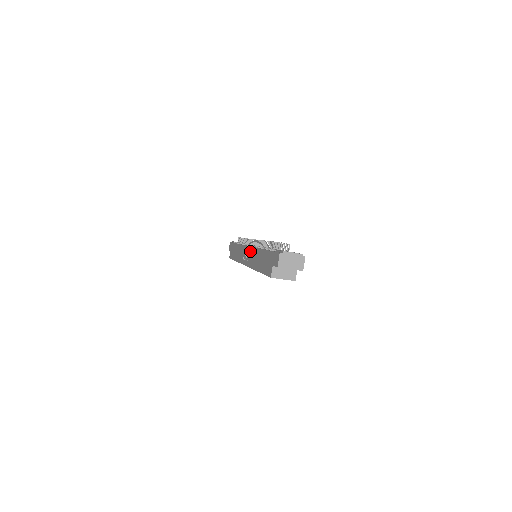
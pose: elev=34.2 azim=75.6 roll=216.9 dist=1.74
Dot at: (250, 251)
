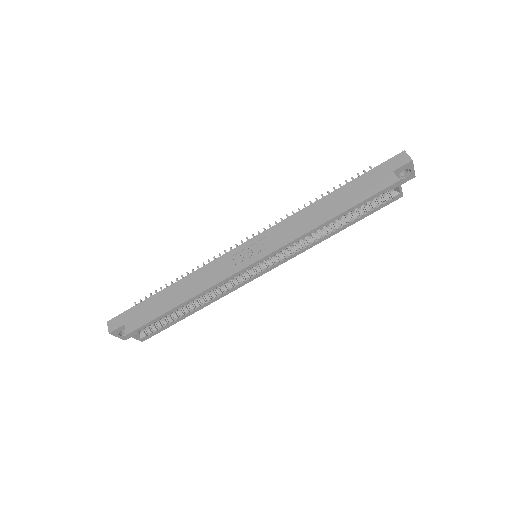
Dot at: (270, 233)
